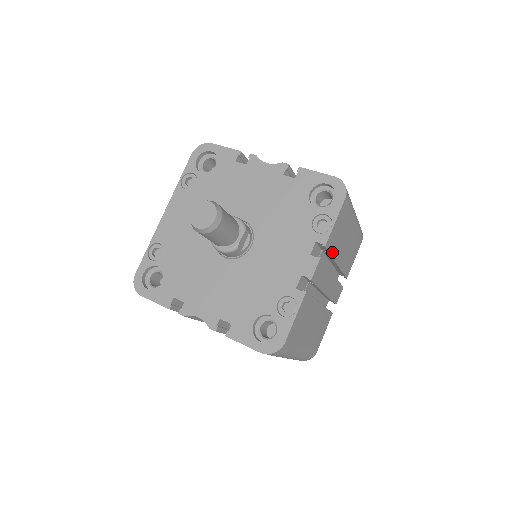
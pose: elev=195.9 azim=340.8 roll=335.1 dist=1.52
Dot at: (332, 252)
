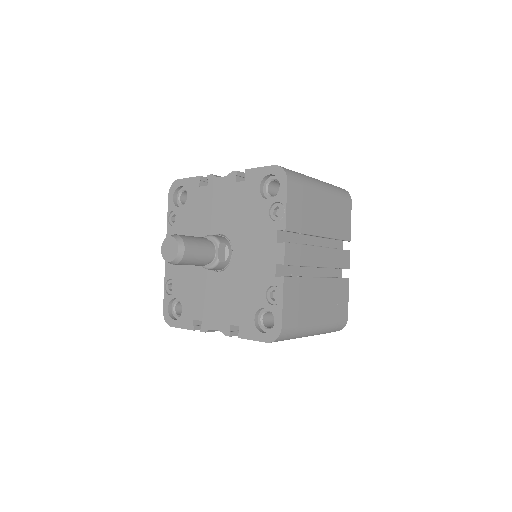
Dot at: (302, 230)
